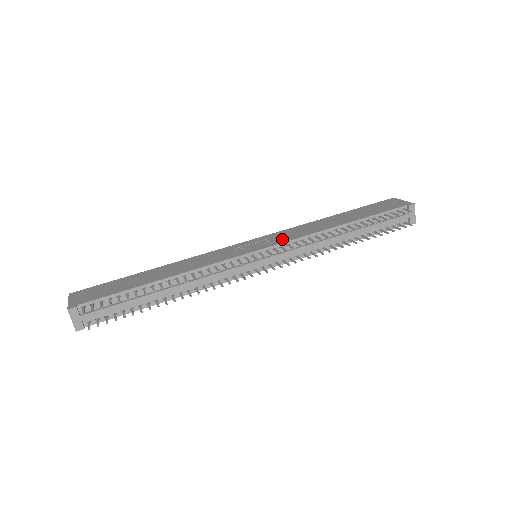
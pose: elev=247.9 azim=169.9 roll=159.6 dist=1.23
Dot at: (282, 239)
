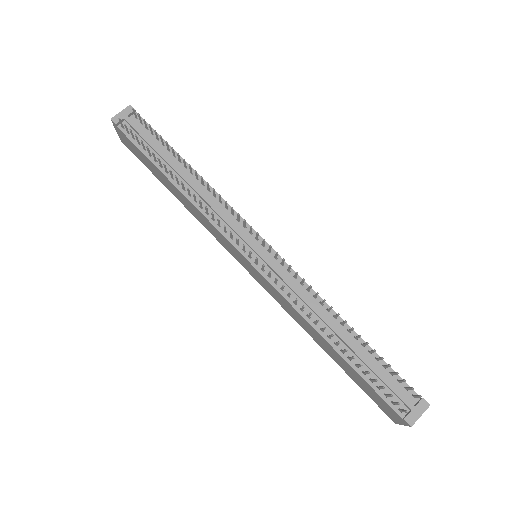
Dot at: occluded
